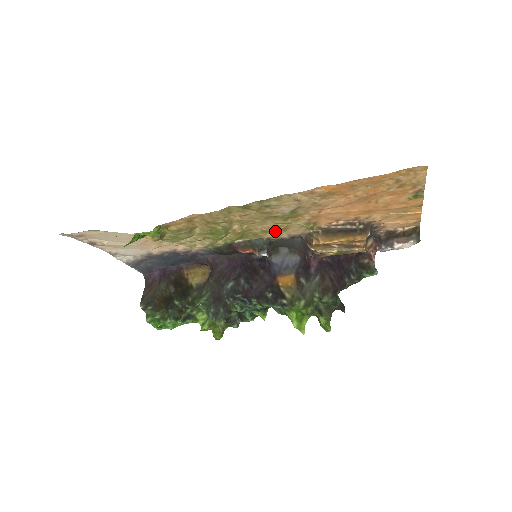
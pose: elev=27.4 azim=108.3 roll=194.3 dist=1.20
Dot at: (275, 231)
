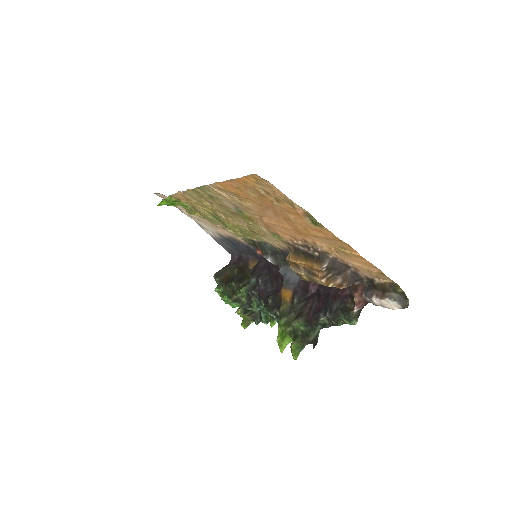
Dot at: (261, 235)
